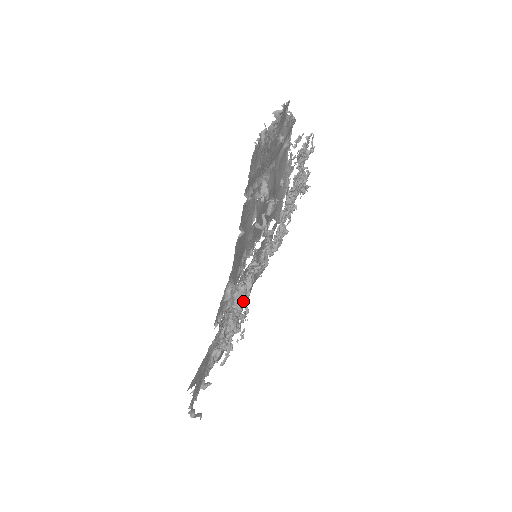
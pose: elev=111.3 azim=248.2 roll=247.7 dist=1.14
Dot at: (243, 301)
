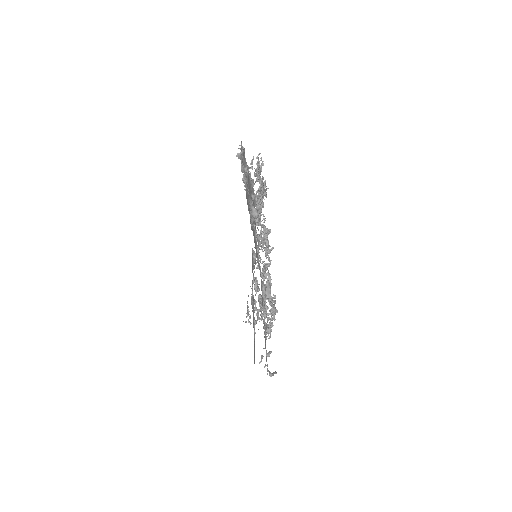
Dot at: (270, 291)
